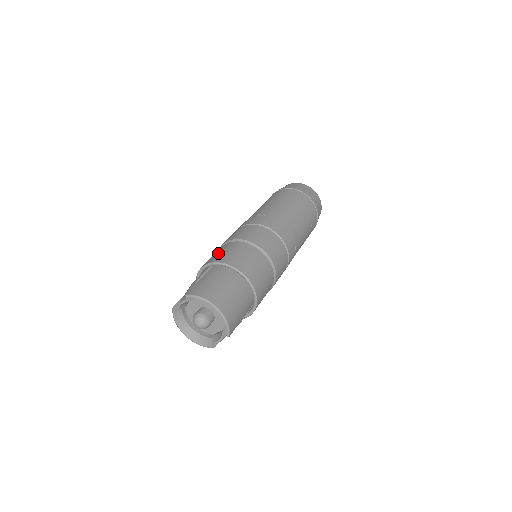
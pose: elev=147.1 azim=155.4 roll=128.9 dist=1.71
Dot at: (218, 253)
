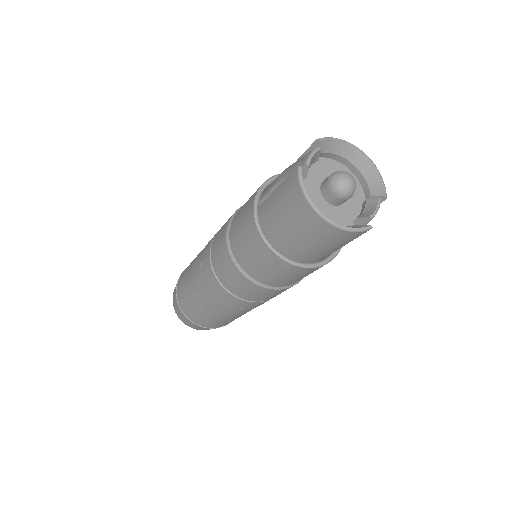
Dot at: occluded
